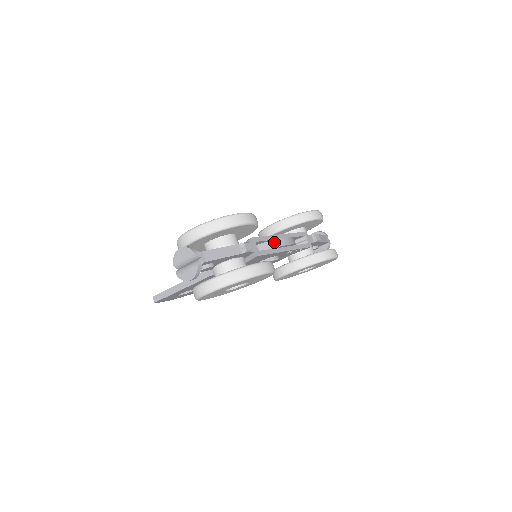
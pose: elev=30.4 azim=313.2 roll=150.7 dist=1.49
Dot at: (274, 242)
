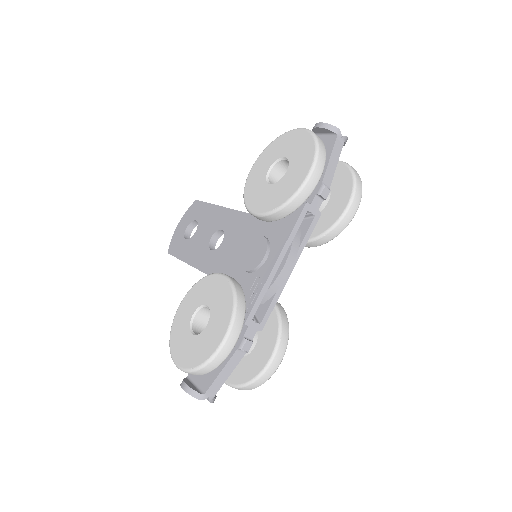
Dot at: (272, 287)
